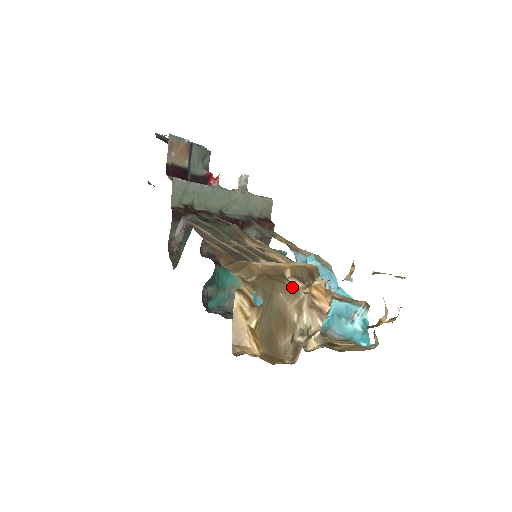
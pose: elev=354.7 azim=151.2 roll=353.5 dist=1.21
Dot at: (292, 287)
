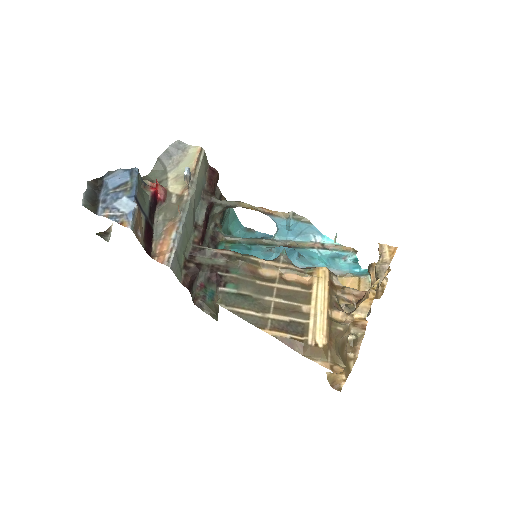
Dot at: (344, 329)
